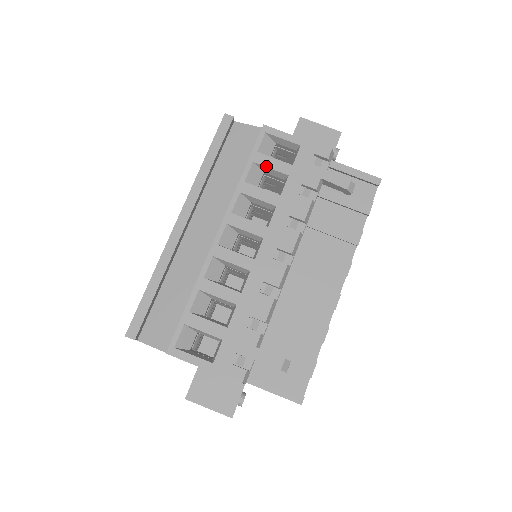
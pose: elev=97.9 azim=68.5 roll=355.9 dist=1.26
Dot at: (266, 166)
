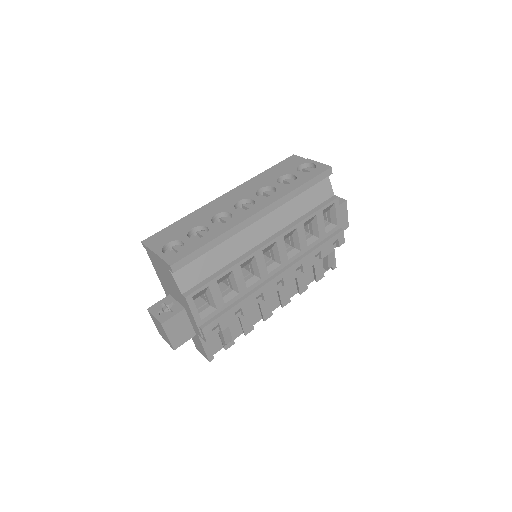
Dot at: (318, 223)
